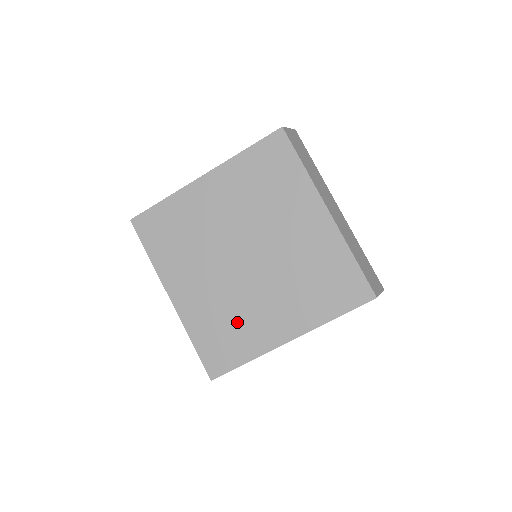
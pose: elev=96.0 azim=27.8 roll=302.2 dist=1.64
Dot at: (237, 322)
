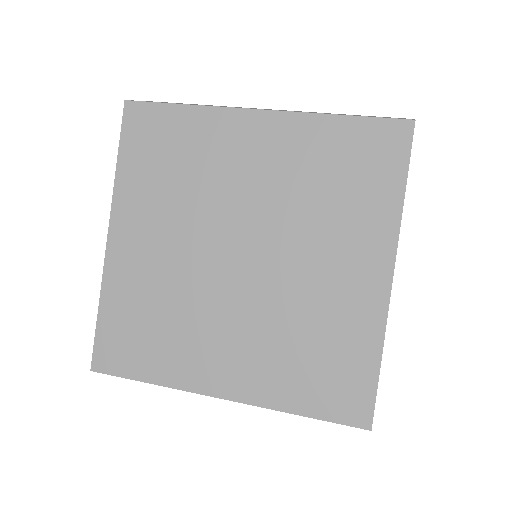
Dot at: (316, 331)
